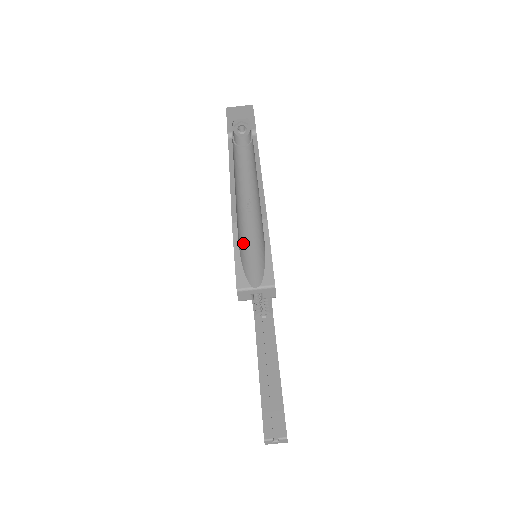
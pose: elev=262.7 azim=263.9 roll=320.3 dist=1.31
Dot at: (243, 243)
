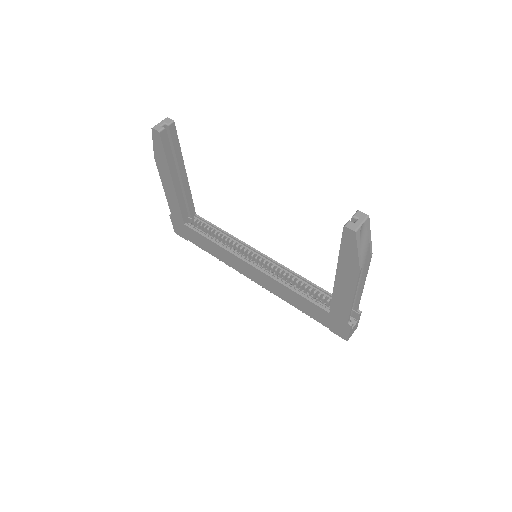
Dot at: occluded
